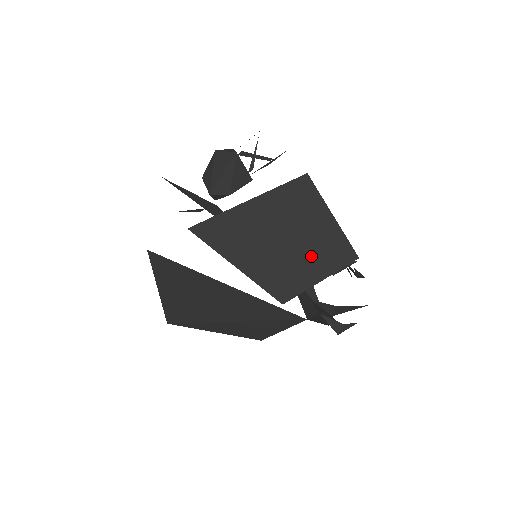
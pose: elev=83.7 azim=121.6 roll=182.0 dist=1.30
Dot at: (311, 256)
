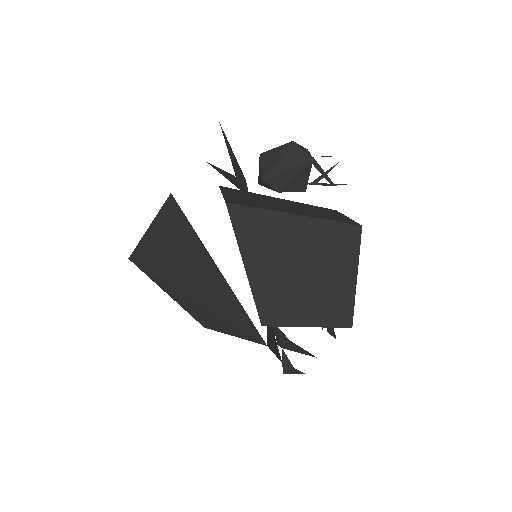
Dot at: (315, 300)
